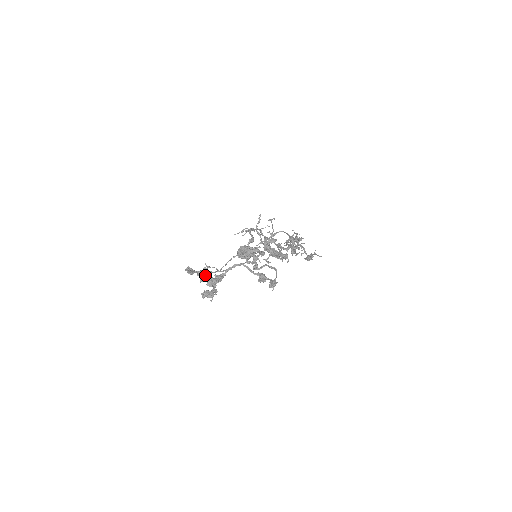
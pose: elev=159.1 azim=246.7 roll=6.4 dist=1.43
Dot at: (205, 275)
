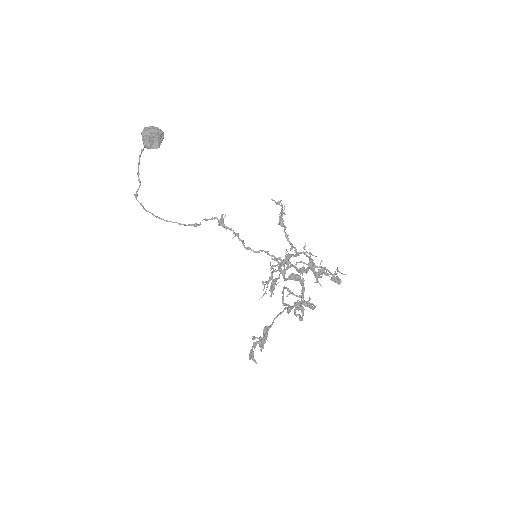
Dot at: (261, 345)
